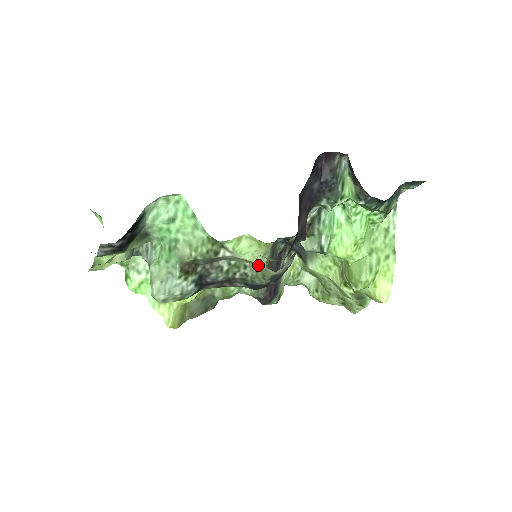
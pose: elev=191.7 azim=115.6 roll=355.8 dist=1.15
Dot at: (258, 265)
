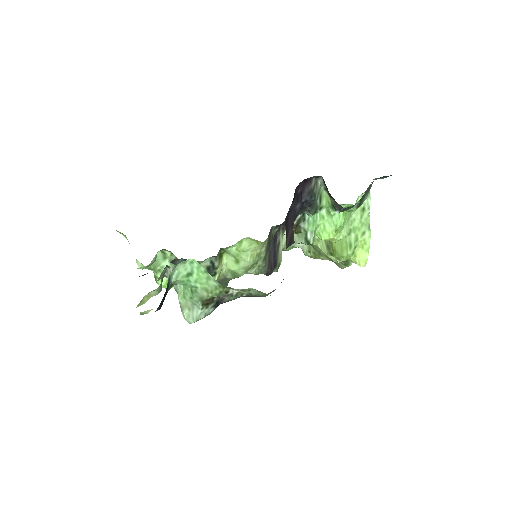
Dot at: occluded
